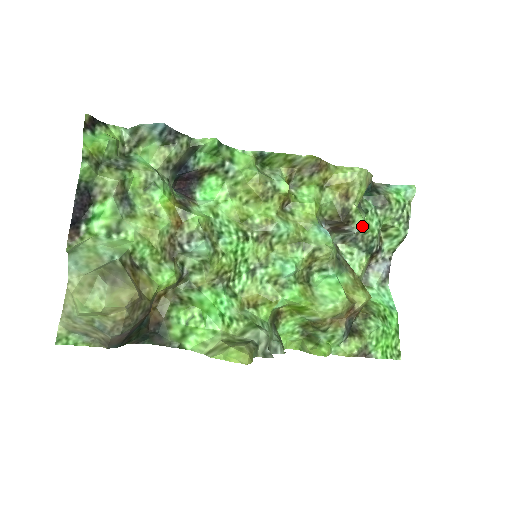
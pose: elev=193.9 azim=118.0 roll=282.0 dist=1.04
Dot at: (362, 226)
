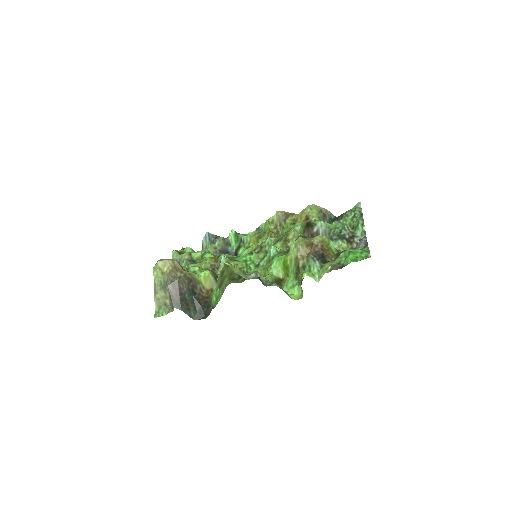
Dot at: (327, 227)
